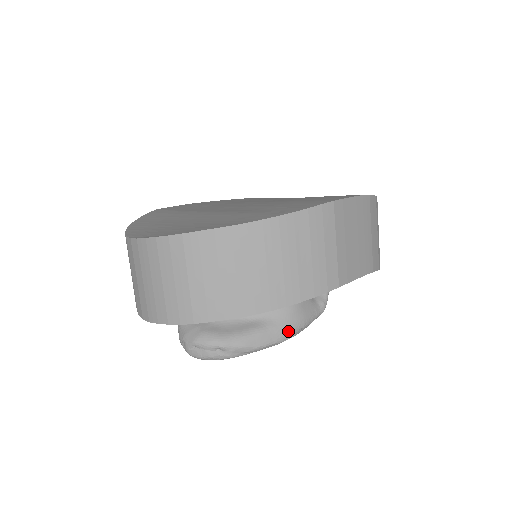
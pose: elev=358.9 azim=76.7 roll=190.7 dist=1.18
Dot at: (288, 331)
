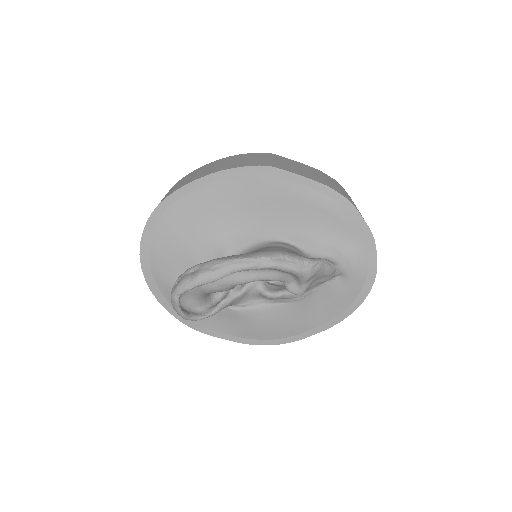
Dot at: (262, 252)
